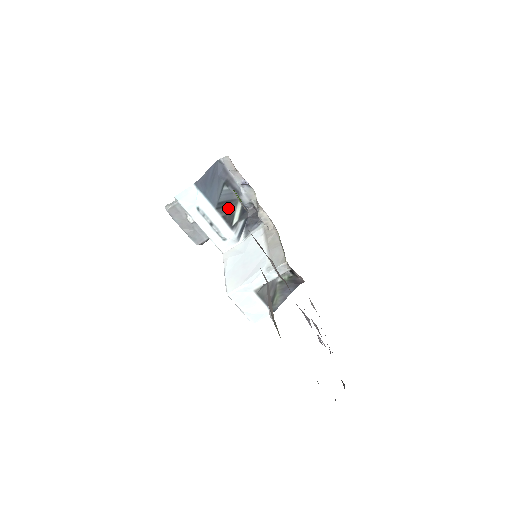
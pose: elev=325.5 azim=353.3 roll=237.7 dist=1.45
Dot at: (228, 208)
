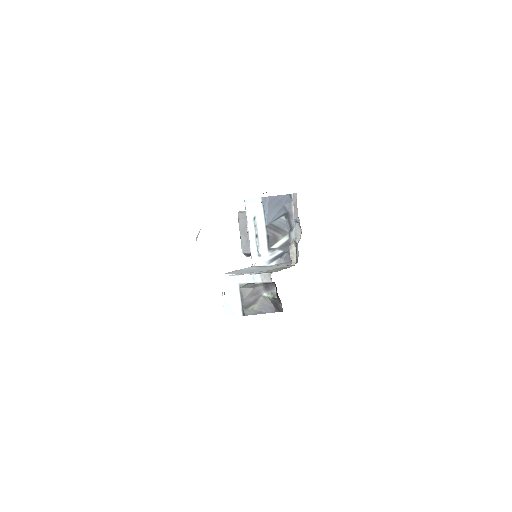
Dot at: (276, 233)
